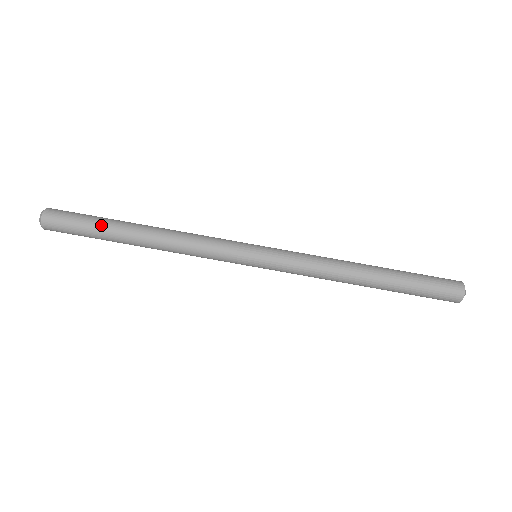
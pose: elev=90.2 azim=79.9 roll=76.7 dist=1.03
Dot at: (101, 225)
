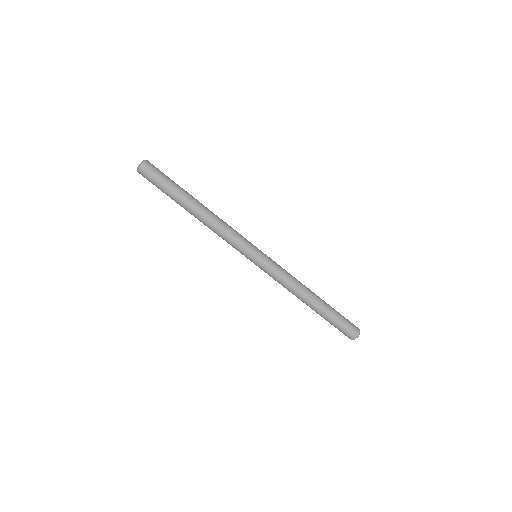
Dot at: (177, 188)
